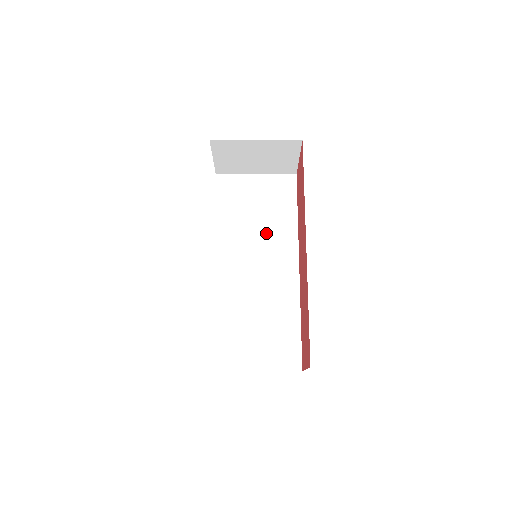
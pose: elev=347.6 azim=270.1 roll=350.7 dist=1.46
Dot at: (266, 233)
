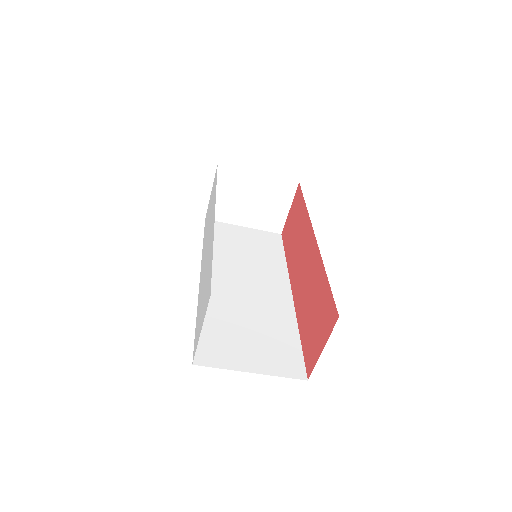
Dot at: (256, 264)
